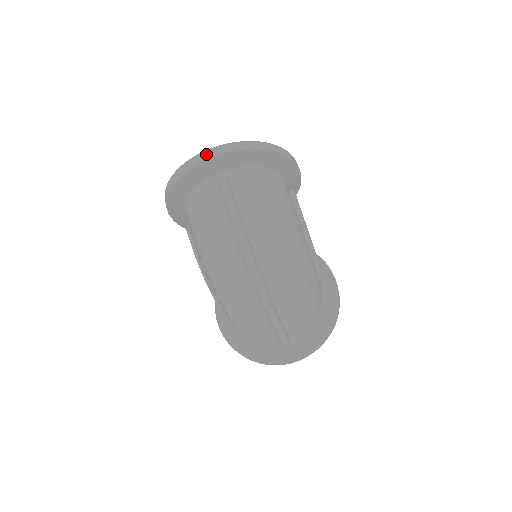
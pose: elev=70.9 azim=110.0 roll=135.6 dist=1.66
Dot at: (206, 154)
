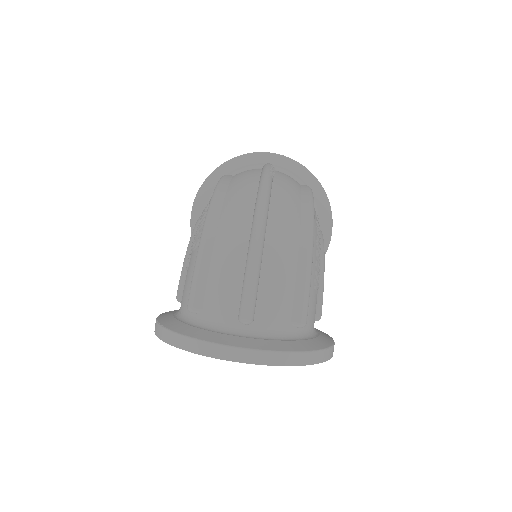
Dot at: occluded
